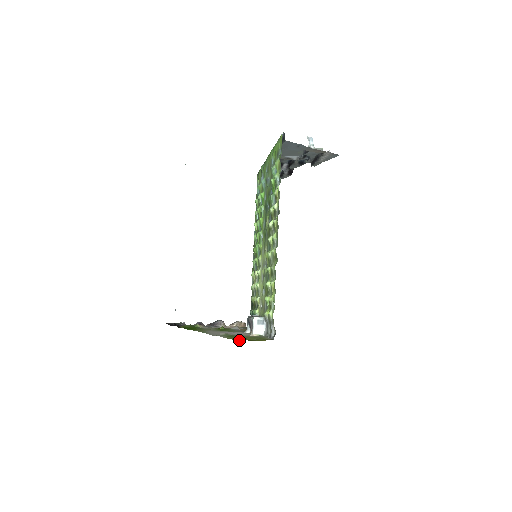
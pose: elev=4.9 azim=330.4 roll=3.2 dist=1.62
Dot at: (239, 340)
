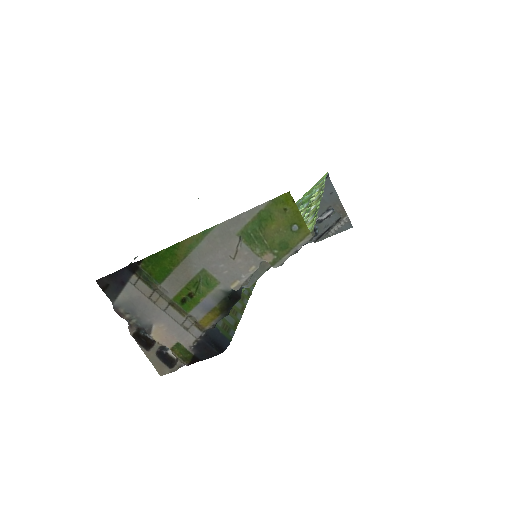
Dot at: (291, 197)
